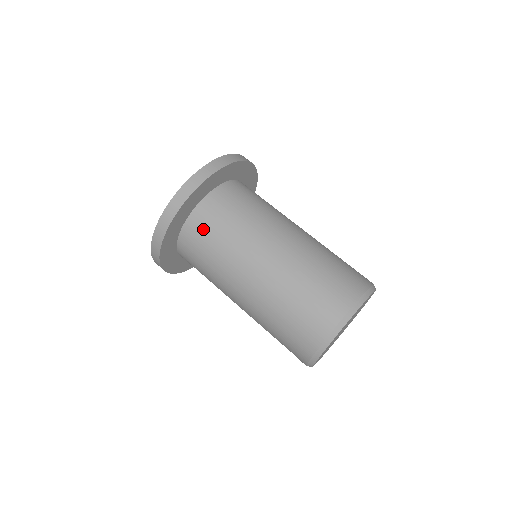
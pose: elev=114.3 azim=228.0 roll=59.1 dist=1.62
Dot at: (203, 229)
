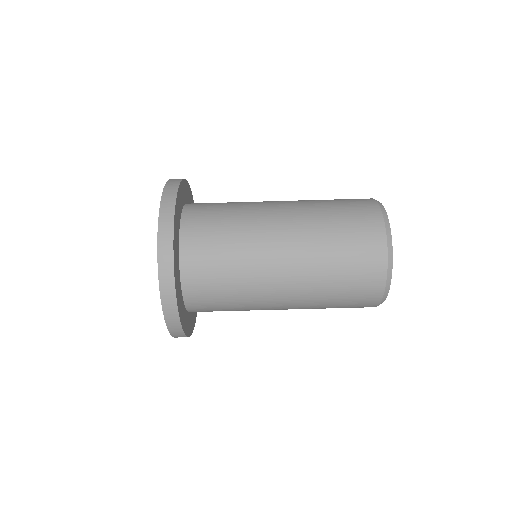
Dot at: (205, 284)
